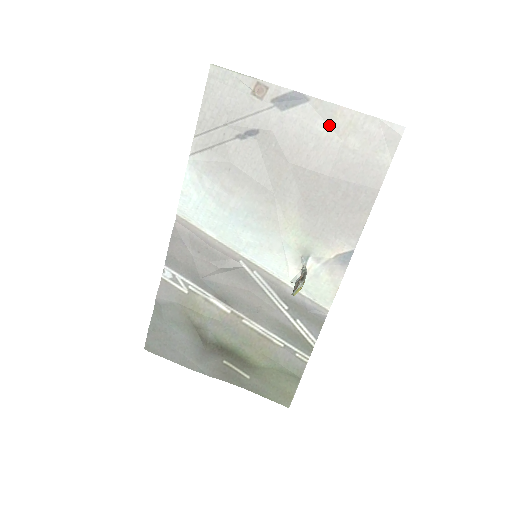
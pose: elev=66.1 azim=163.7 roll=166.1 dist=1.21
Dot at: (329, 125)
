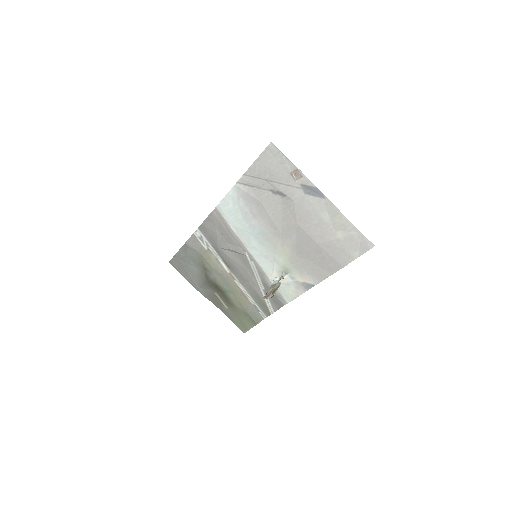
Dot at: (330, 218)
